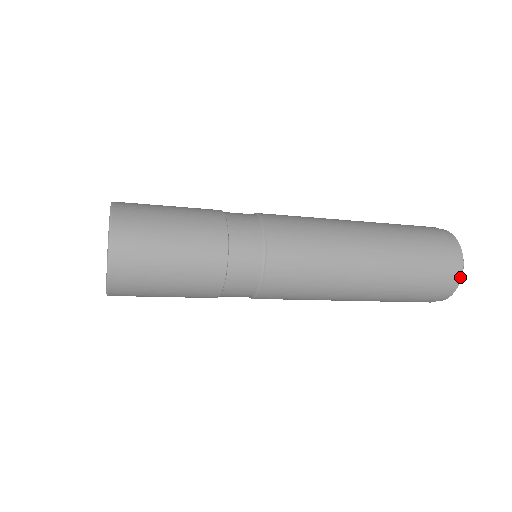
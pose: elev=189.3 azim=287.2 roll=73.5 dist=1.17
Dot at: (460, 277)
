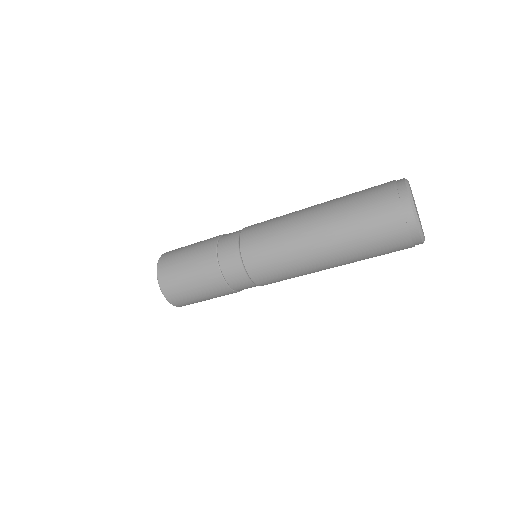
Dot at: (404, 186)
